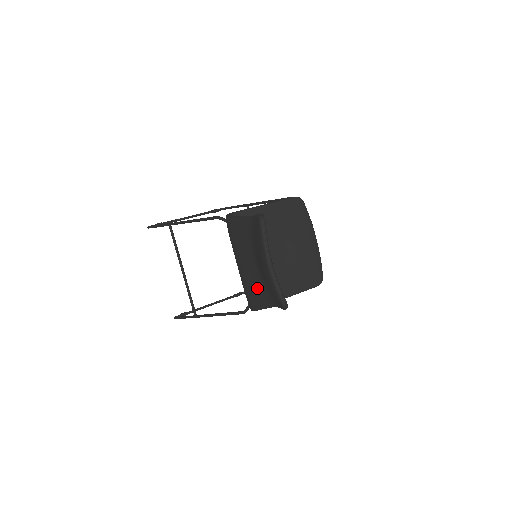
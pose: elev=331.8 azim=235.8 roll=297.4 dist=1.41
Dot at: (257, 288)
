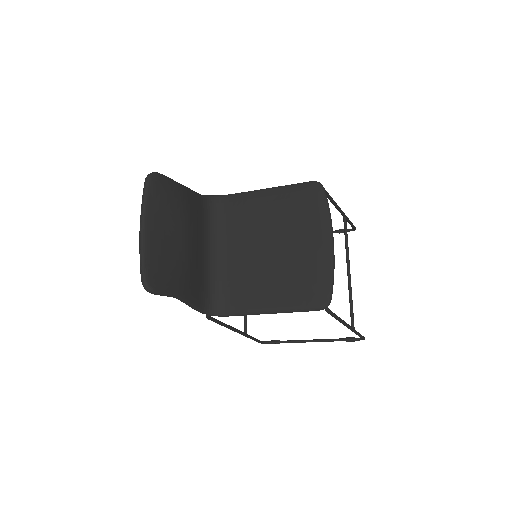
Dot at: occluded
